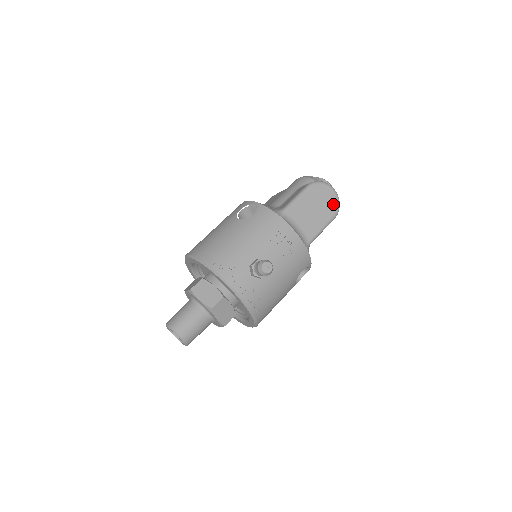
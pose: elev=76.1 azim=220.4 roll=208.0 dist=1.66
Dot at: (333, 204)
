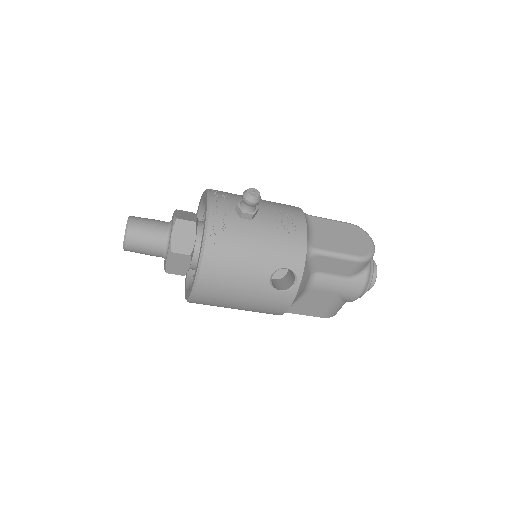
Dot at: (364, 249)
